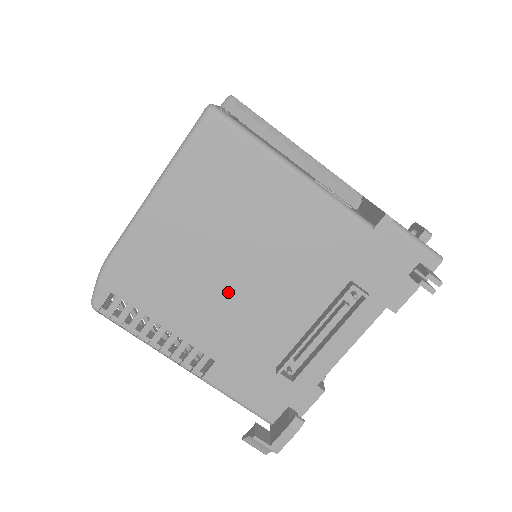
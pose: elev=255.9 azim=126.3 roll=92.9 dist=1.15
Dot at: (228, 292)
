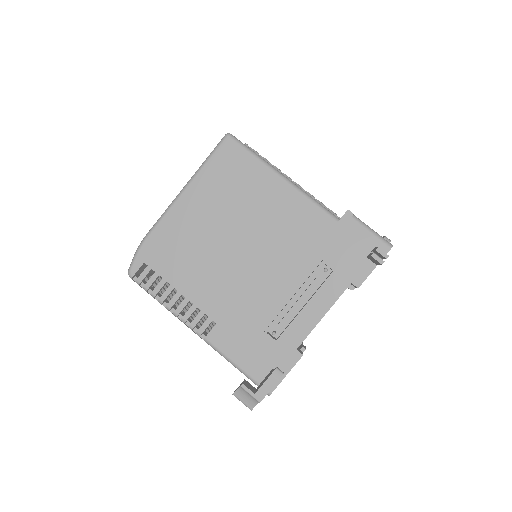
Dot at: (230, 266)
